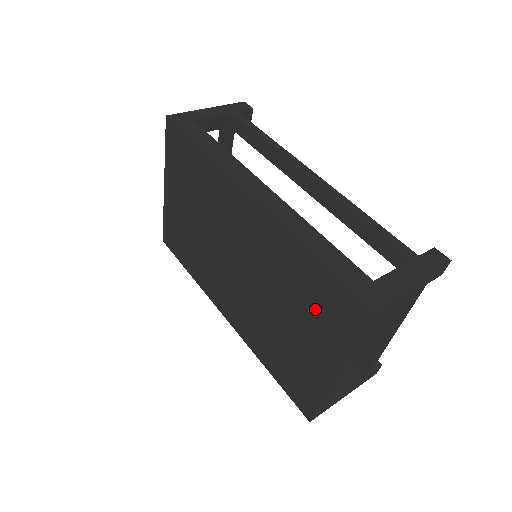
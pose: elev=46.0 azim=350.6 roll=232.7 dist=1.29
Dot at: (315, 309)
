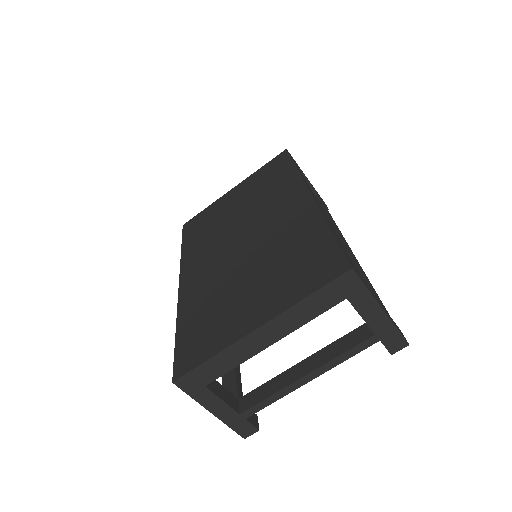
Dot at: (291, 271)
